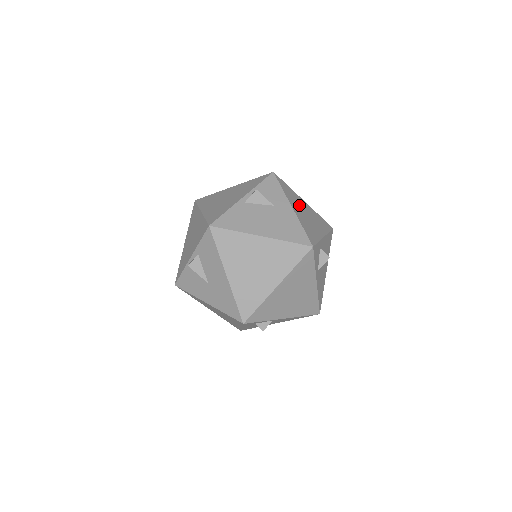
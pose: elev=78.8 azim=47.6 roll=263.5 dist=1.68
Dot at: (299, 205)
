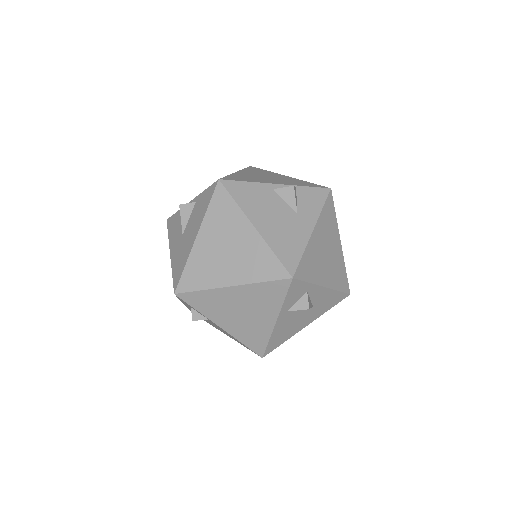
Dot at: (327, 238)
